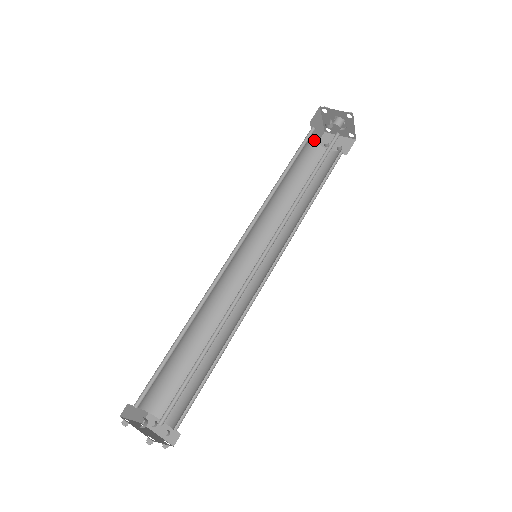
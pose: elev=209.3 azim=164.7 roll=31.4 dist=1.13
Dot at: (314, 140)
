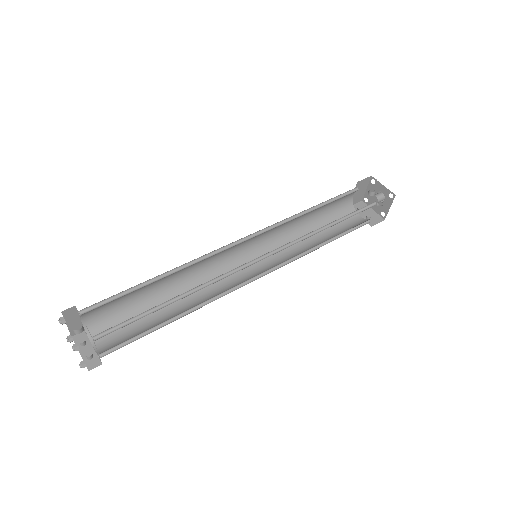
Dot at: (352, 200)
